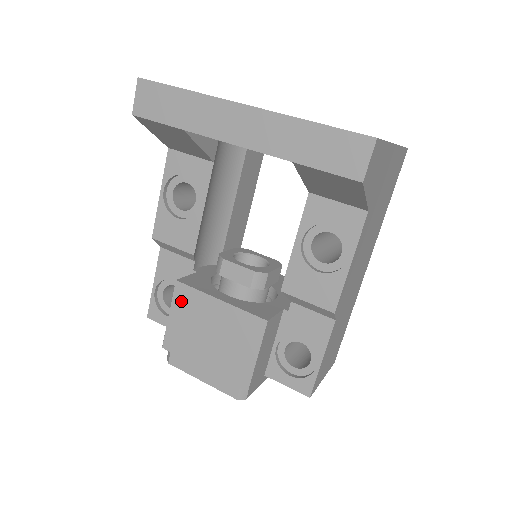
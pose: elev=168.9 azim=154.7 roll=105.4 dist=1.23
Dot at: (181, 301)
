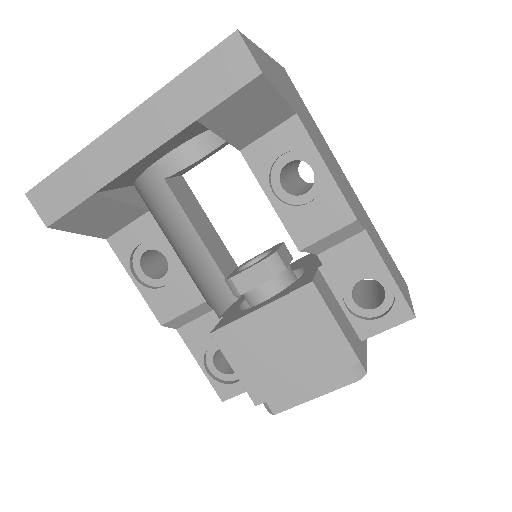
Dot at: (231, 346)
